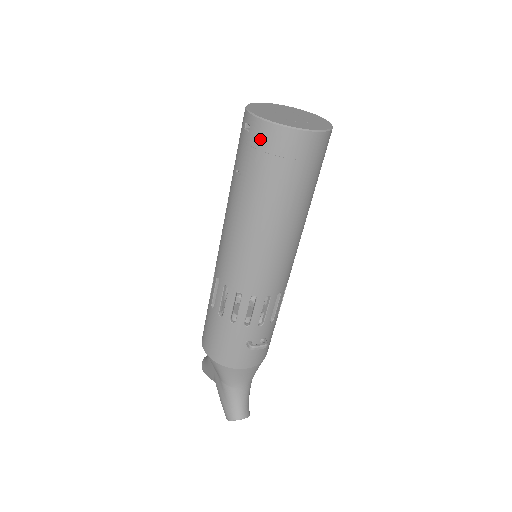
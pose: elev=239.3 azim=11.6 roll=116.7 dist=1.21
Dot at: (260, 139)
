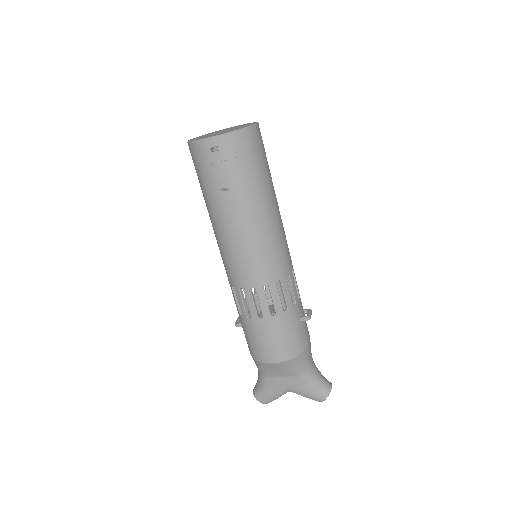
Dot at: (233, 149)
